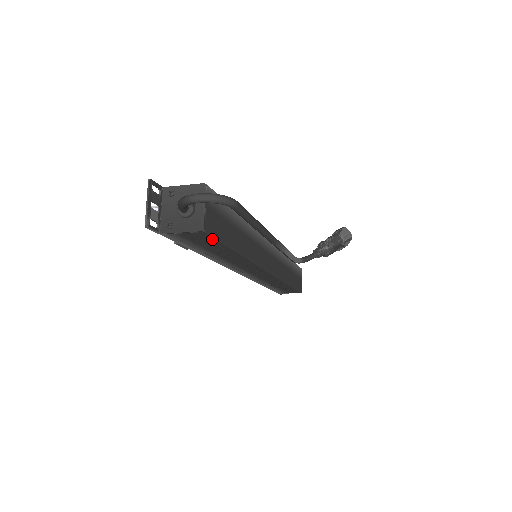
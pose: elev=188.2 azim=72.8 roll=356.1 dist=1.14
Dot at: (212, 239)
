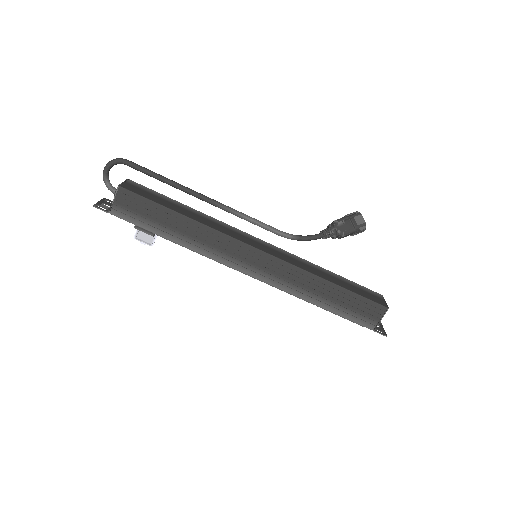
Dot at: (137, 197)
